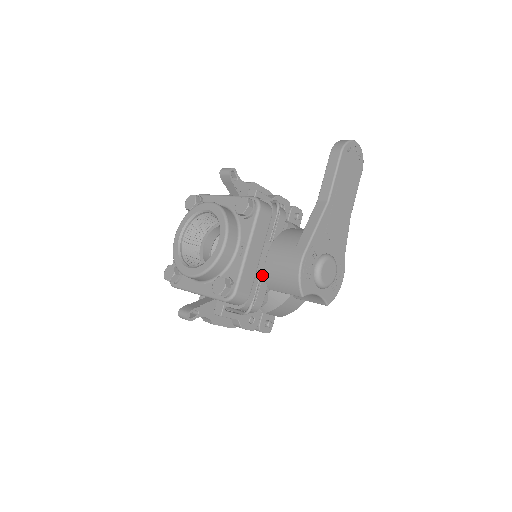
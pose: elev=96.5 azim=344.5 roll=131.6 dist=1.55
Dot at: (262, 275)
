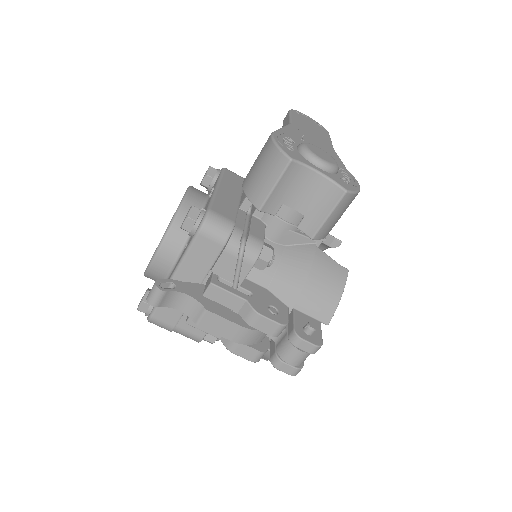
Dot at: (251, 218)
